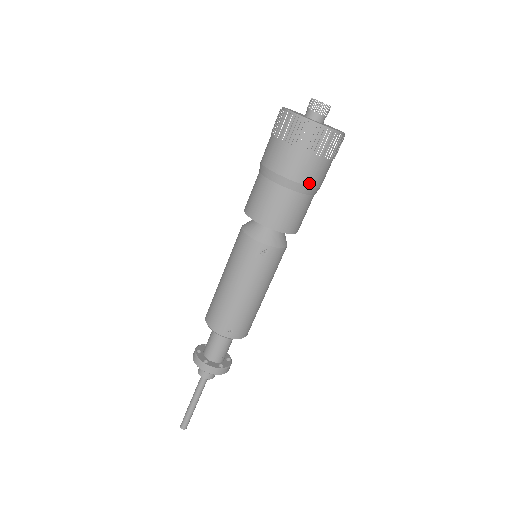
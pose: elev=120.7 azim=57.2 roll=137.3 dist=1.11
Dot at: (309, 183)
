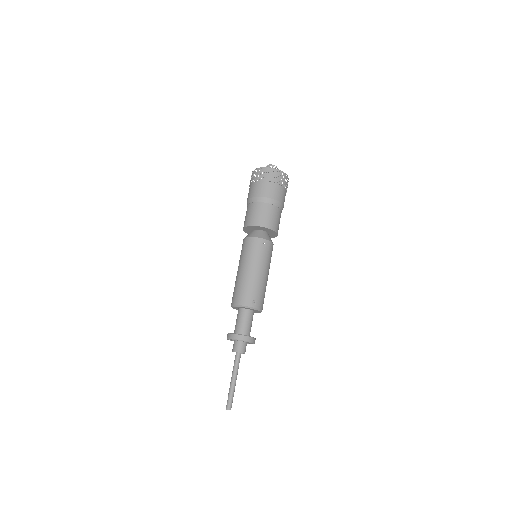
Dot at: (280, 201)
